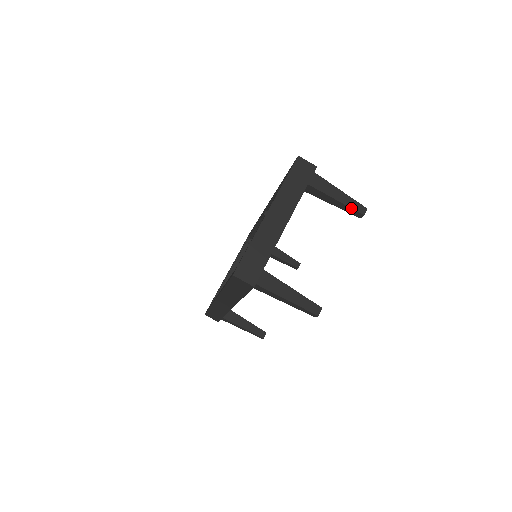
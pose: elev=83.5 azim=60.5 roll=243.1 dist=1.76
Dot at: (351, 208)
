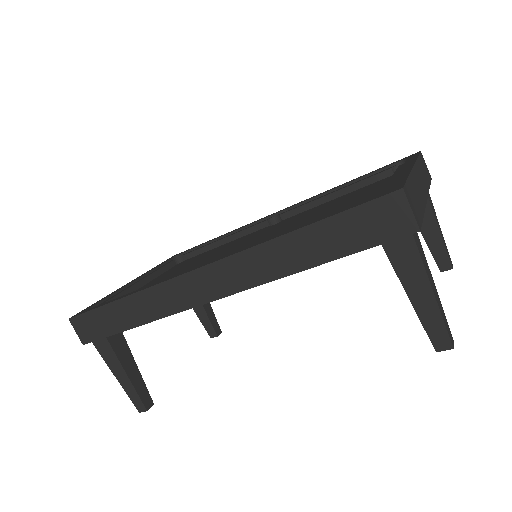
Dot at: (446, 250)
